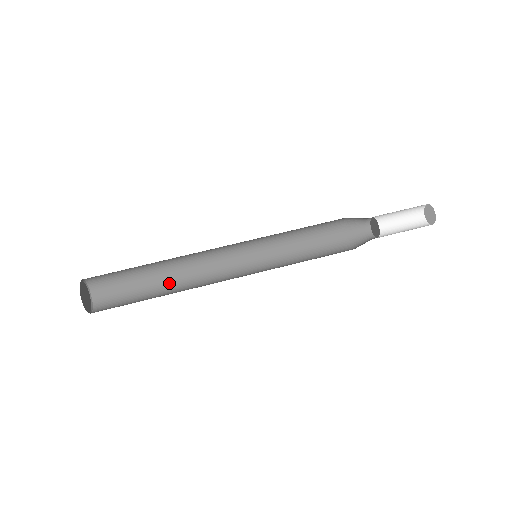
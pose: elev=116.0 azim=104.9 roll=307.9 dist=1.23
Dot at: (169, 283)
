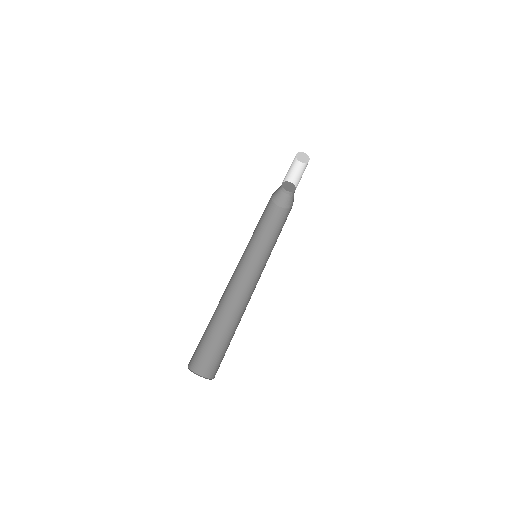
Dot at: (223, 317)
